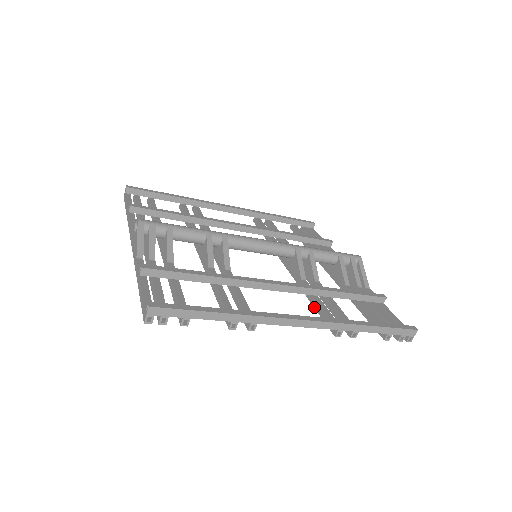
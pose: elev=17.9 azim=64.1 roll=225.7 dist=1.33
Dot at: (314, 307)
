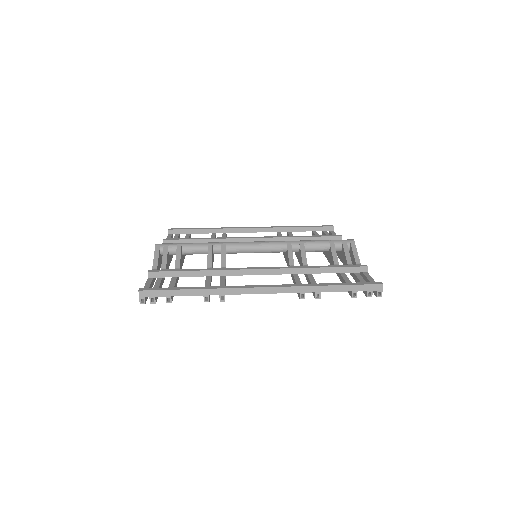
Dot at: occluded
